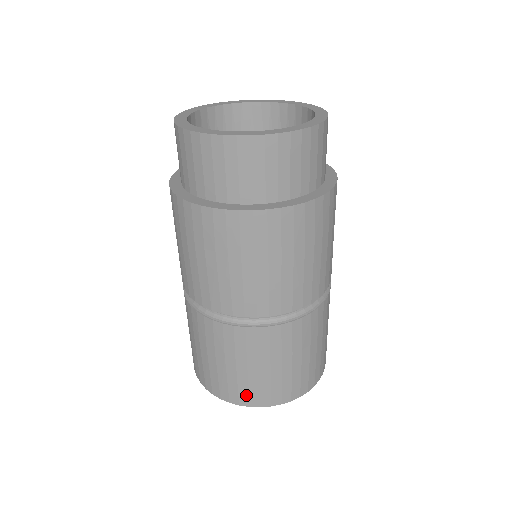
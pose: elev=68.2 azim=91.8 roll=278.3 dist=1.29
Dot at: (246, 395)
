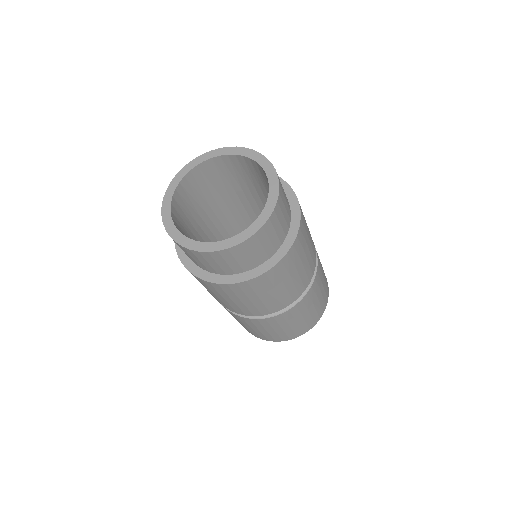
Dot at: (279, 338)
